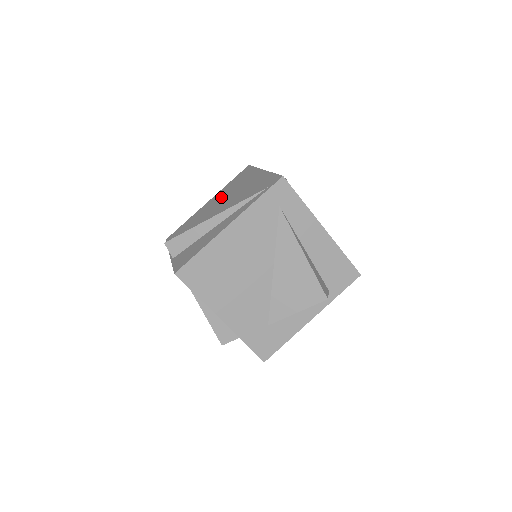
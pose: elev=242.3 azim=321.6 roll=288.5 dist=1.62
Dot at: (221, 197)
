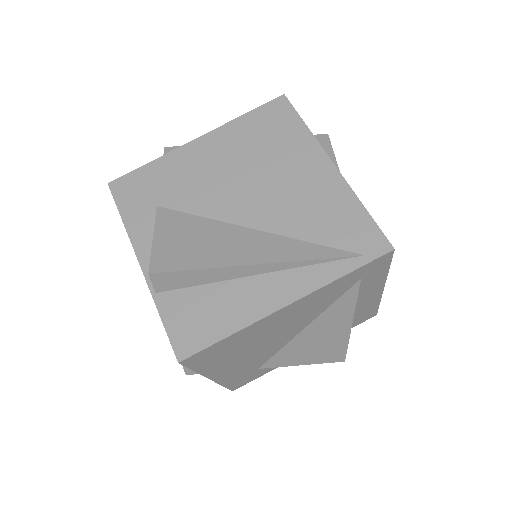
Dot at: (235, 160)
